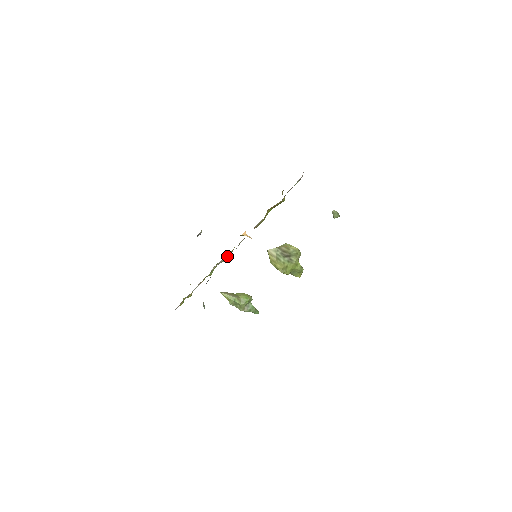
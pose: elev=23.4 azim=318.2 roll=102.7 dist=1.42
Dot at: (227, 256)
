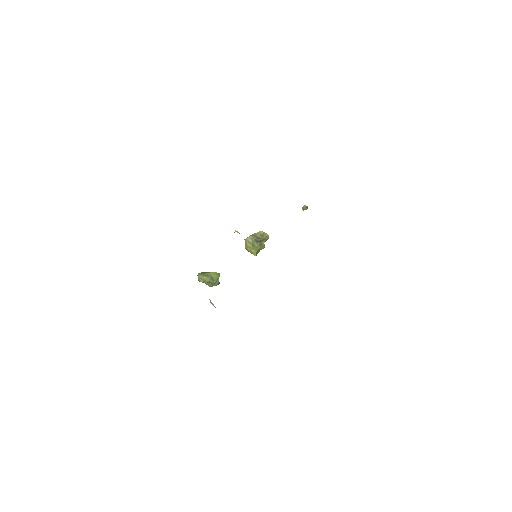
Dot at: occluded
